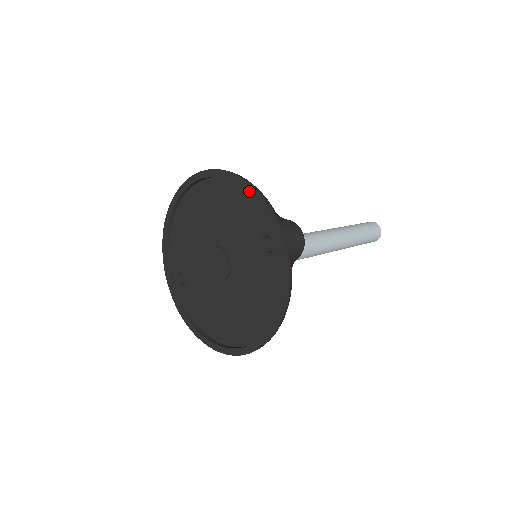
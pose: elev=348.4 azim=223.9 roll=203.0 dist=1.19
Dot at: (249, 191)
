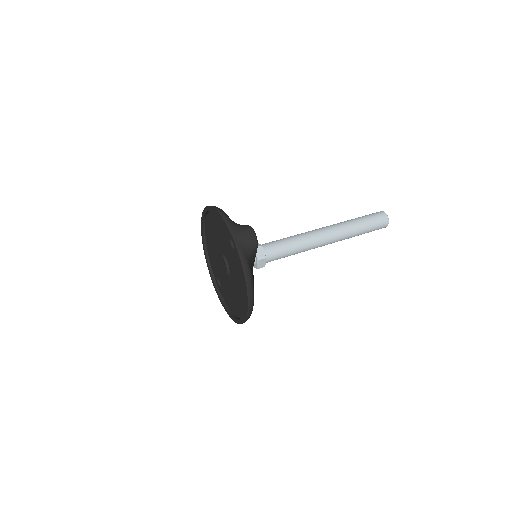
Dot at: (217, 214)
